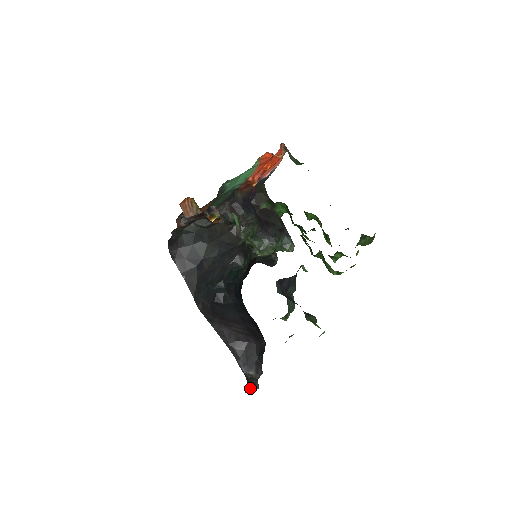
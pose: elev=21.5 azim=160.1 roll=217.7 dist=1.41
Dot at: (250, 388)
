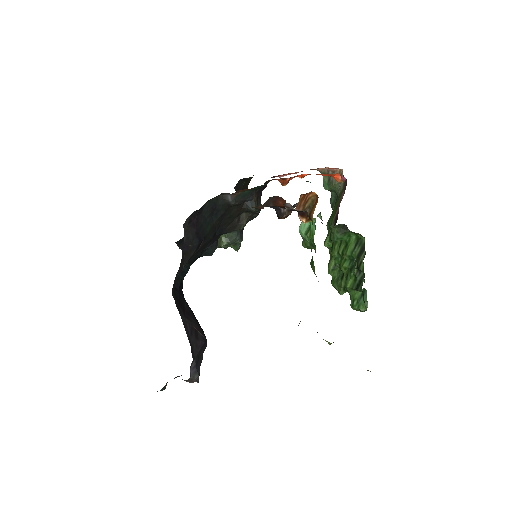
Dot at: (160, 390)
